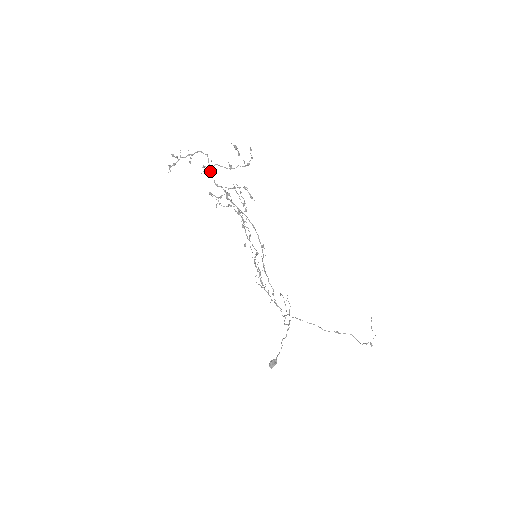
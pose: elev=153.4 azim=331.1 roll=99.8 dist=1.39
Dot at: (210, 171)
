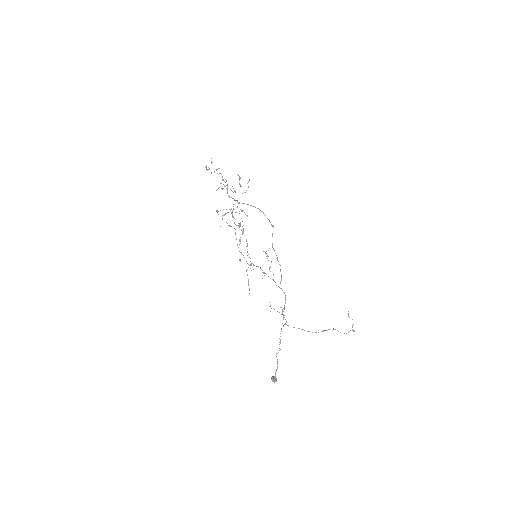
Dot at: occluded
